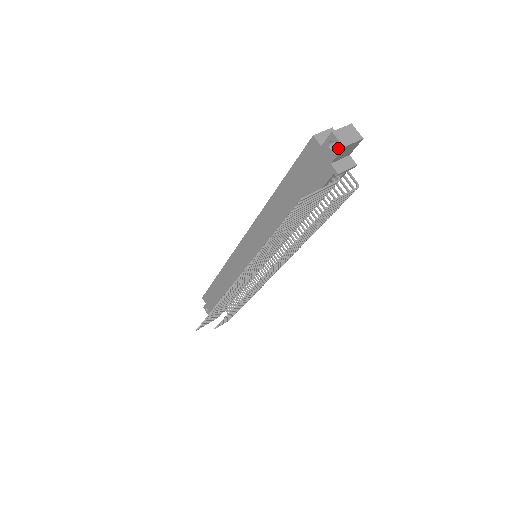
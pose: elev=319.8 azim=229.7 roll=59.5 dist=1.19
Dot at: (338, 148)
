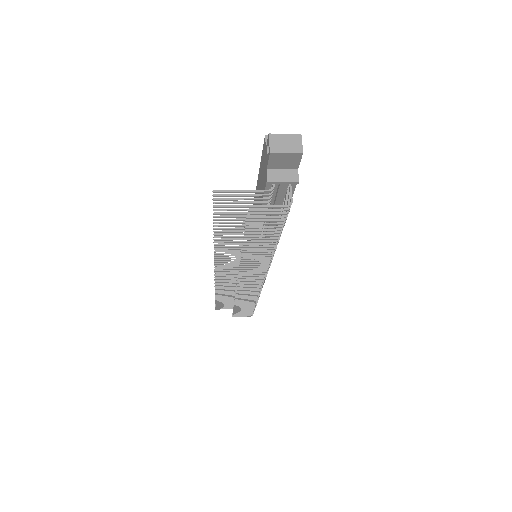
Dot at: (269, 153)
